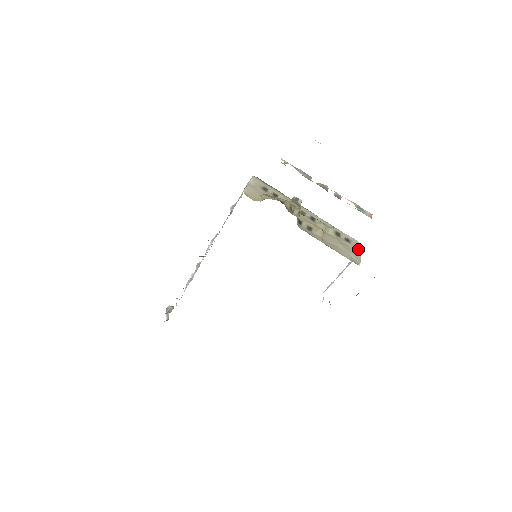
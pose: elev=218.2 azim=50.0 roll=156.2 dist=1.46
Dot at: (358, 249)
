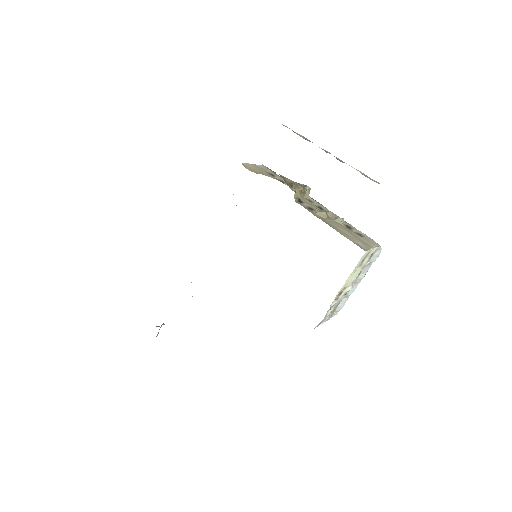
Dot at: (371, 244)
